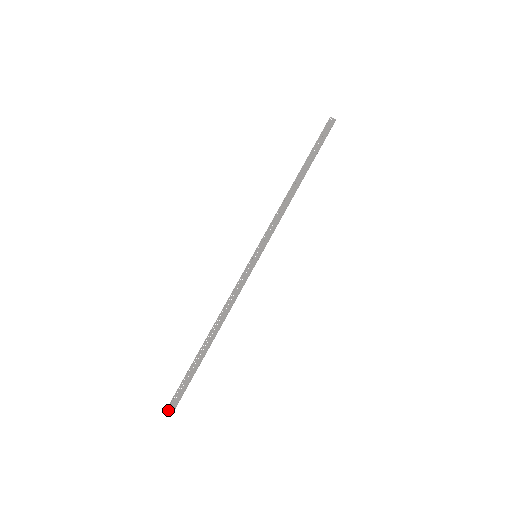
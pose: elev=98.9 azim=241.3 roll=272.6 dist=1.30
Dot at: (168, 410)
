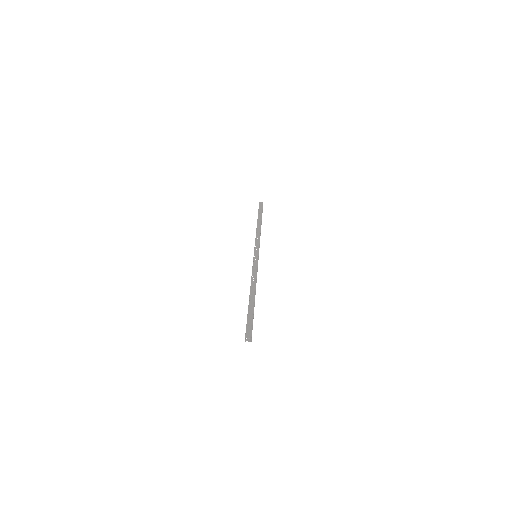
Dot at: (247, 336)
